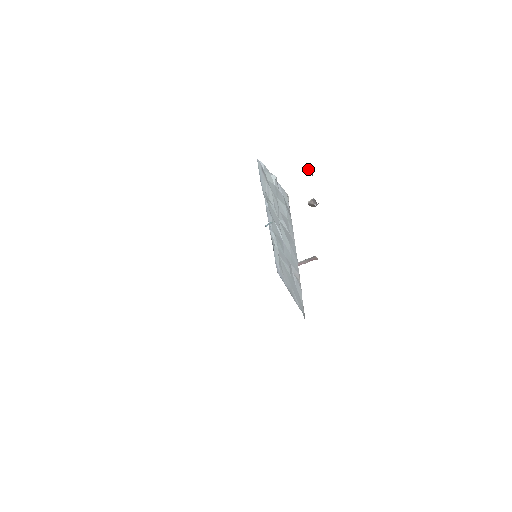
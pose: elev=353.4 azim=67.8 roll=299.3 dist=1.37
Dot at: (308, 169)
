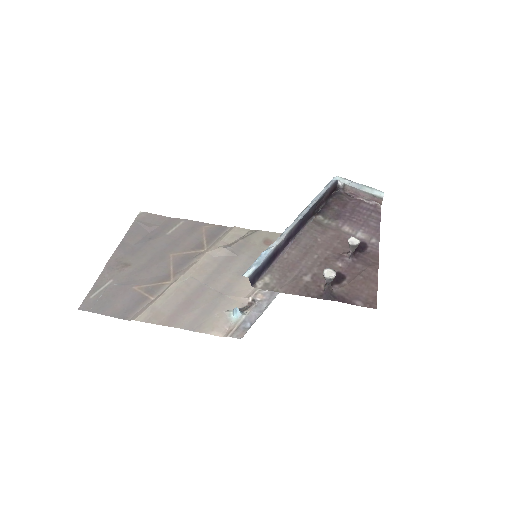
Dot at: occluded
